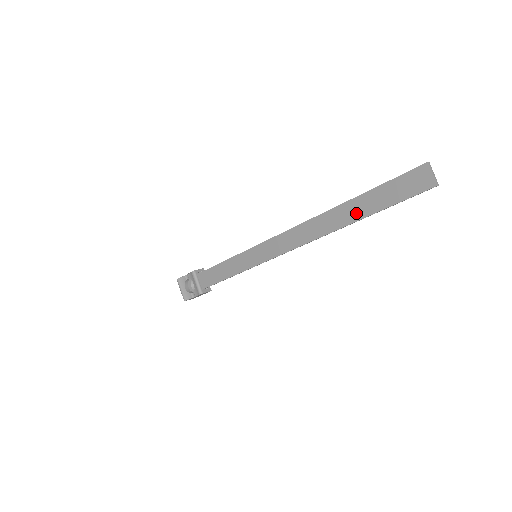
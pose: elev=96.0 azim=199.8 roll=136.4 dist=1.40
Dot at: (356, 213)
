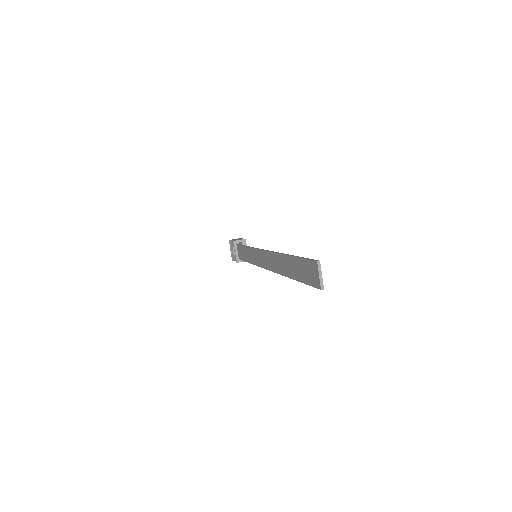
Dot at: (288, 270)
